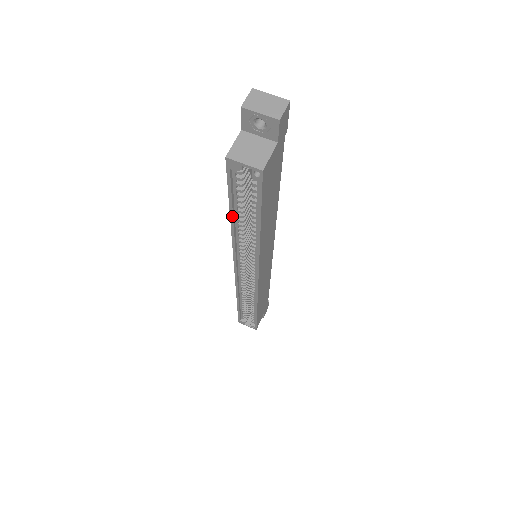
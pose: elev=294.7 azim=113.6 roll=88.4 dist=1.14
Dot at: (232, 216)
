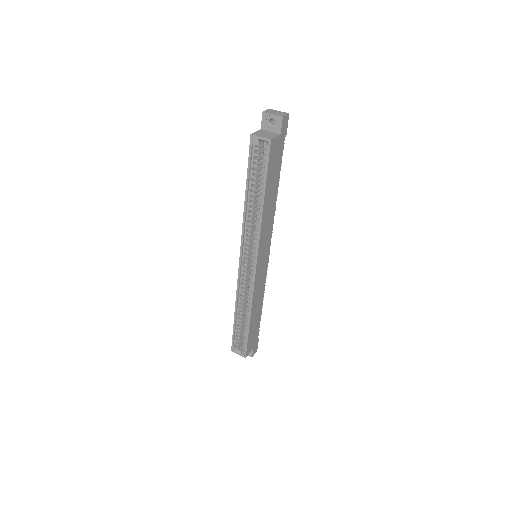
Dot at: (247, 192)
